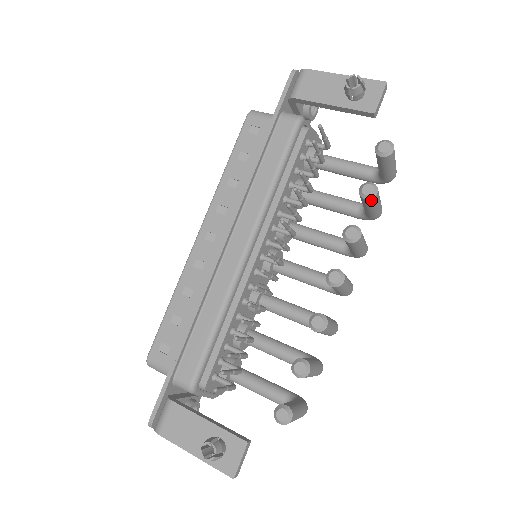
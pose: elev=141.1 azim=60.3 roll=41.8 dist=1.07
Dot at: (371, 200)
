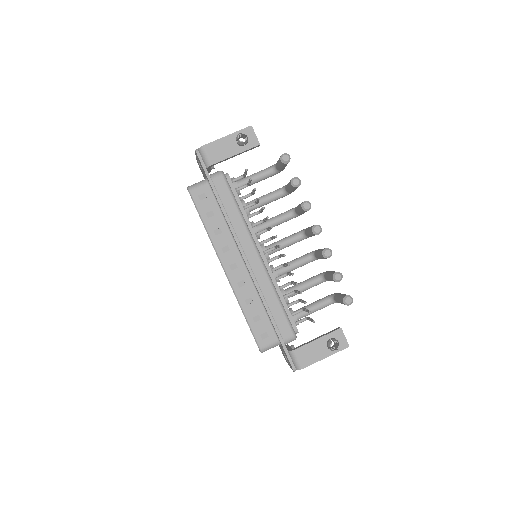
Dot at: occluded
